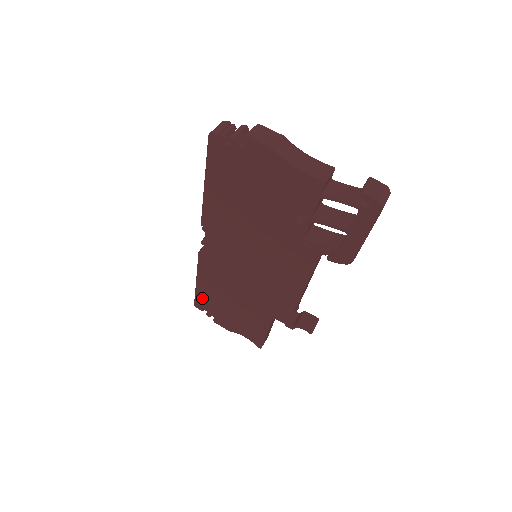
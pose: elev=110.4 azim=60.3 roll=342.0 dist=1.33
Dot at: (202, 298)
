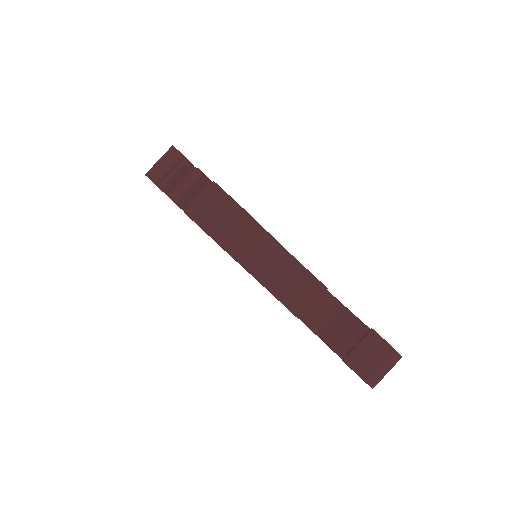
Dot at: occluded
